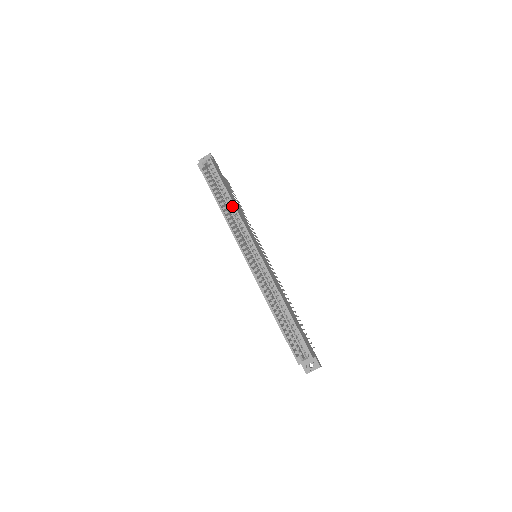
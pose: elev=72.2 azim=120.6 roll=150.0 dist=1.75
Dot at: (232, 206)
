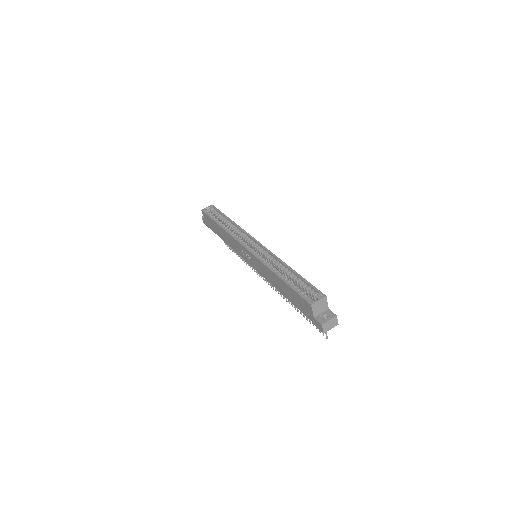
Dot at: (232, 225)
